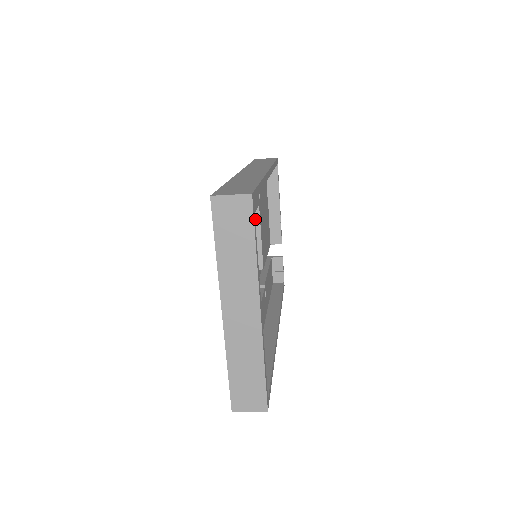
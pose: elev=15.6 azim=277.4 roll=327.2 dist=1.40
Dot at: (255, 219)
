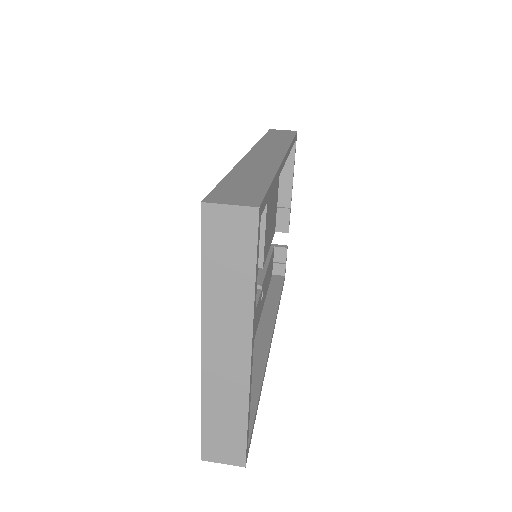
Dot at: occluded
